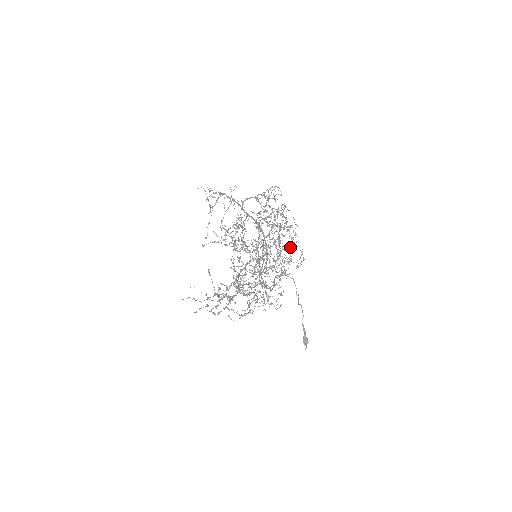
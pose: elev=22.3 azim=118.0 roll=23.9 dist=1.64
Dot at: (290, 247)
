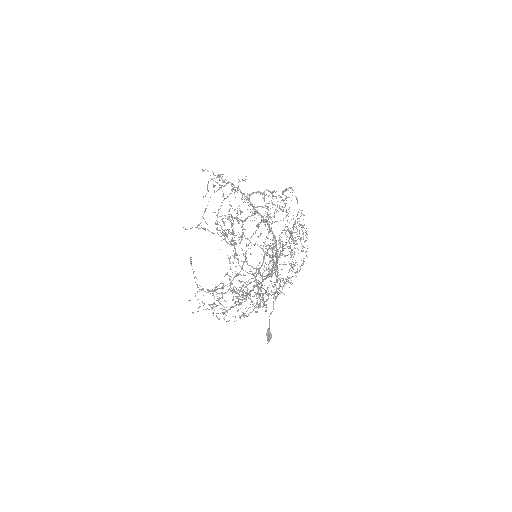
Dot at: (294, 253)
